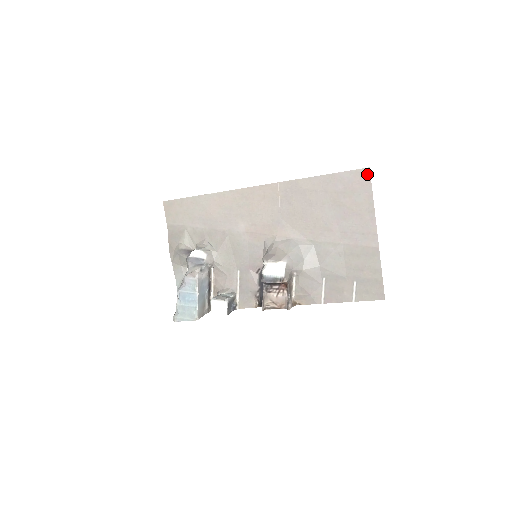
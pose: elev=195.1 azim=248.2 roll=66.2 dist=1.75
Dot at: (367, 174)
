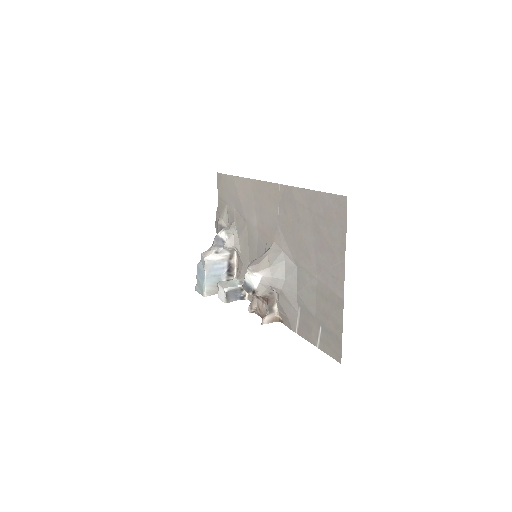
Dot at: (344, 204)
